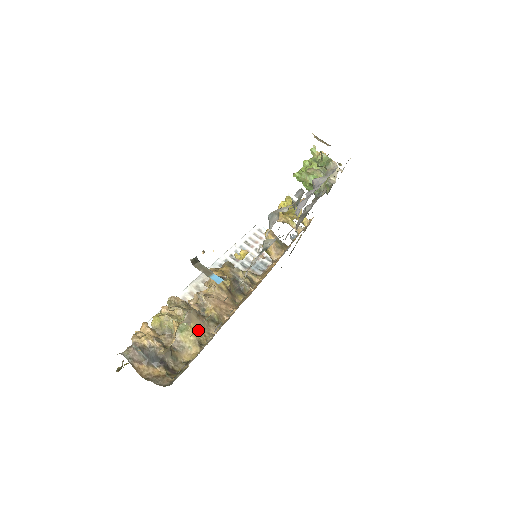
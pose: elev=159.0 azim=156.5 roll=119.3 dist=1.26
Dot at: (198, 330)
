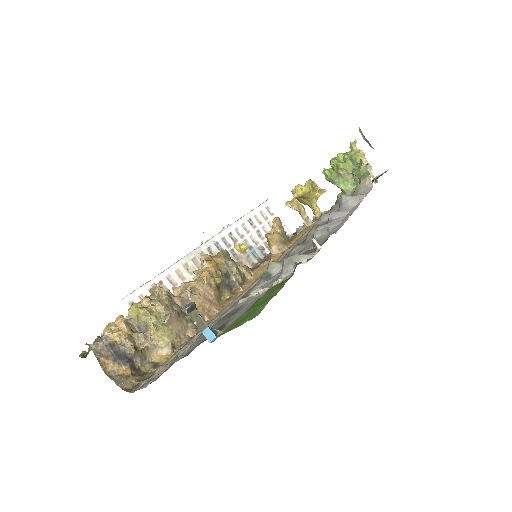
Dot at: (175, 332)
